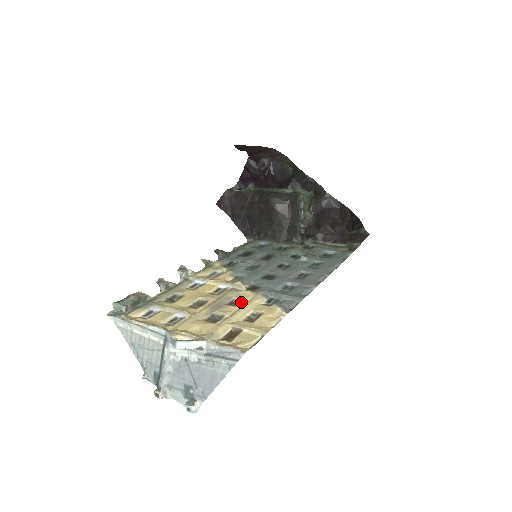
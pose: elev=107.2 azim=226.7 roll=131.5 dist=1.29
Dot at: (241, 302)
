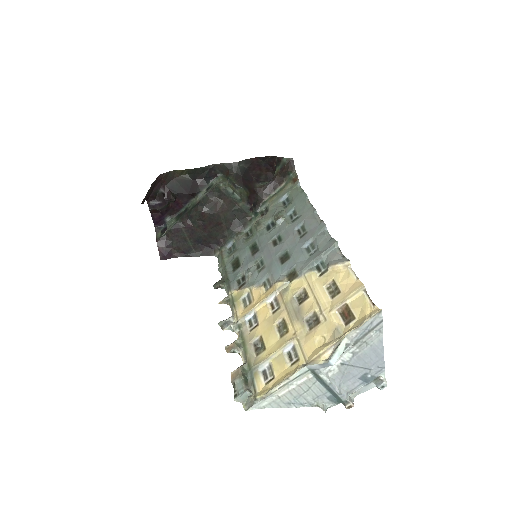
Dot at: (304, 292)
